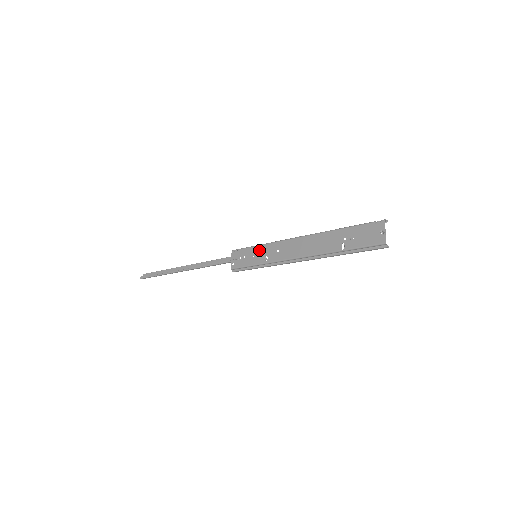
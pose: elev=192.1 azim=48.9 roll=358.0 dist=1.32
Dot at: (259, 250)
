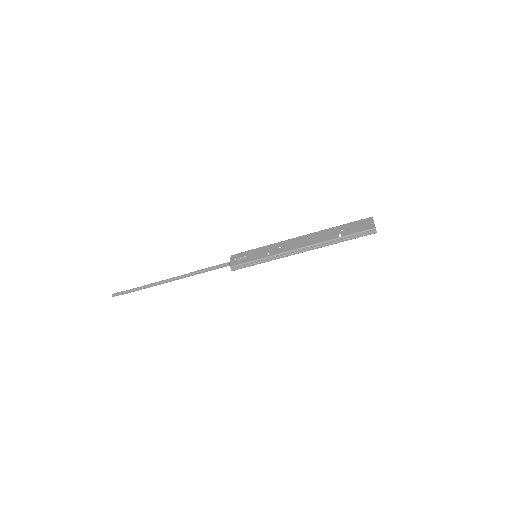
Dot at: (260, 250)
